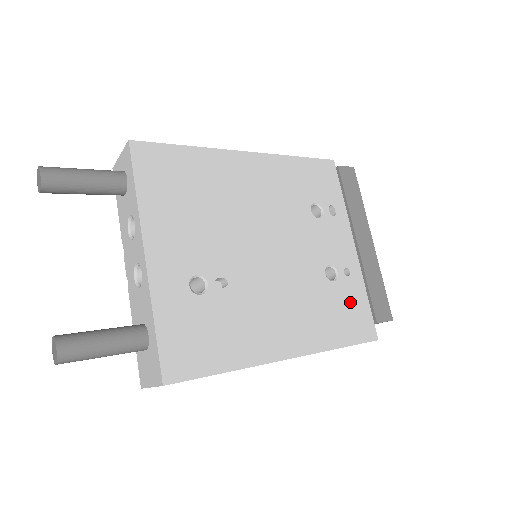
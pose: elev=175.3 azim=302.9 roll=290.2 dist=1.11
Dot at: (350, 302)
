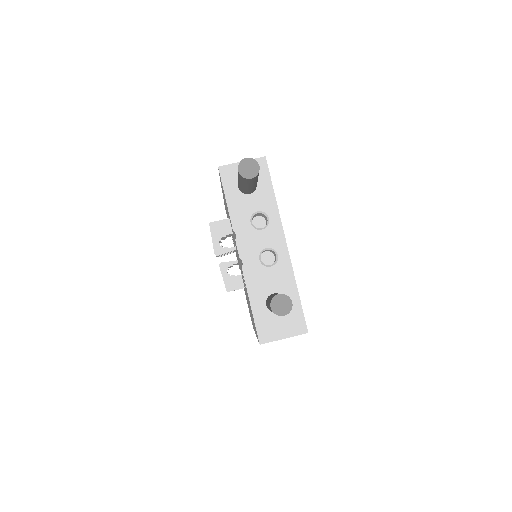
Dot at: occluded
